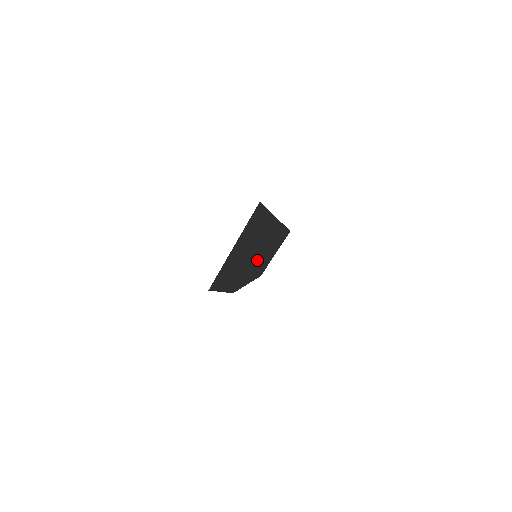
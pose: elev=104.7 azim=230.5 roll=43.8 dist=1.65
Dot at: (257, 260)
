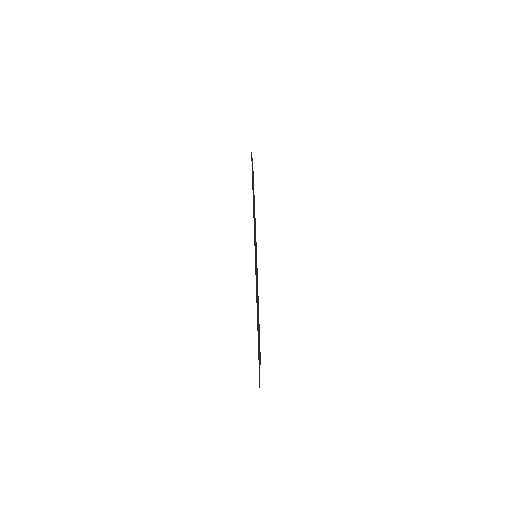
Dot at: occluded
